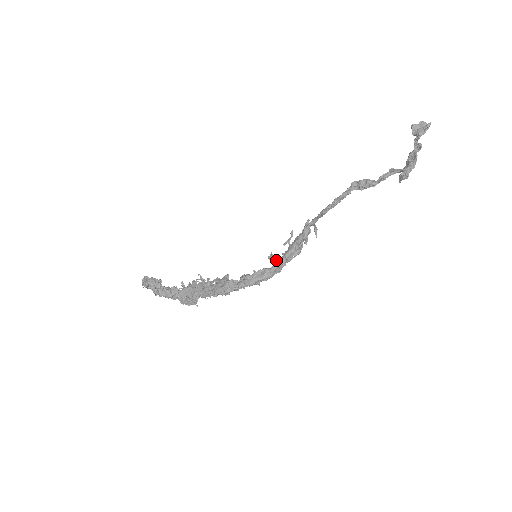
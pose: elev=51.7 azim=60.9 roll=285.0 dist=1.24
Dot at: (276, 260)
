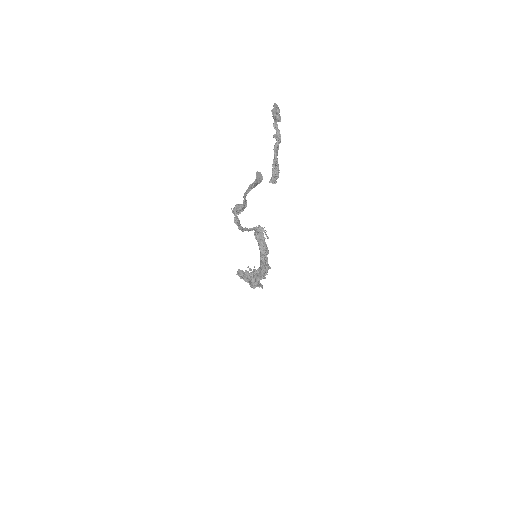
Dot at: occluded
